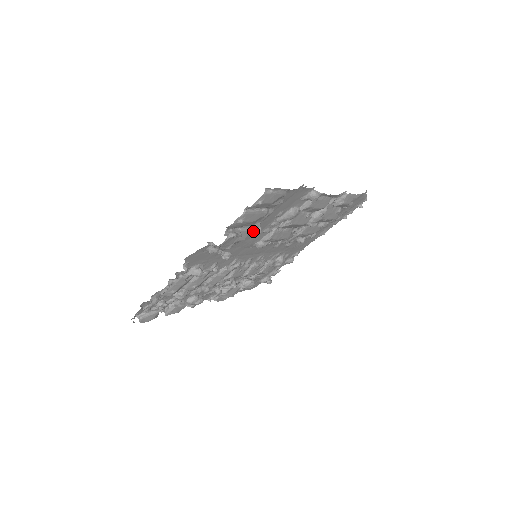
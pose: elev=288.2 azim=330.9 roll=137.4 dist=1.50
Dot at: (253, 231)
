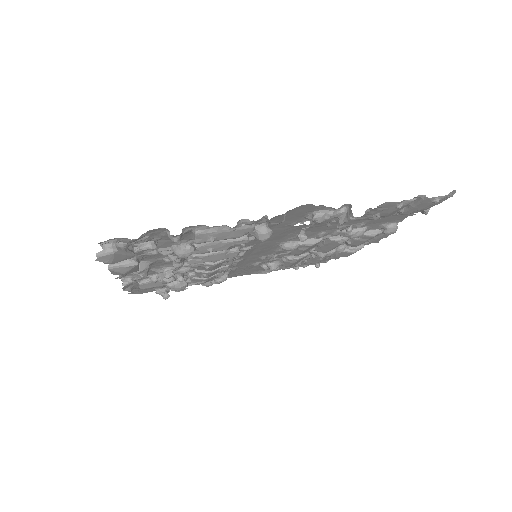
Dot at: (352, 225)
